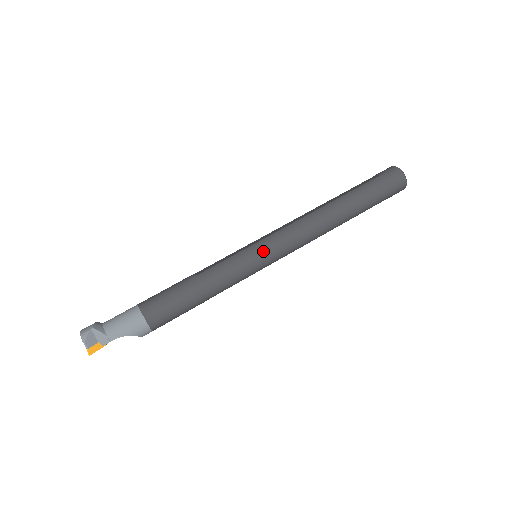
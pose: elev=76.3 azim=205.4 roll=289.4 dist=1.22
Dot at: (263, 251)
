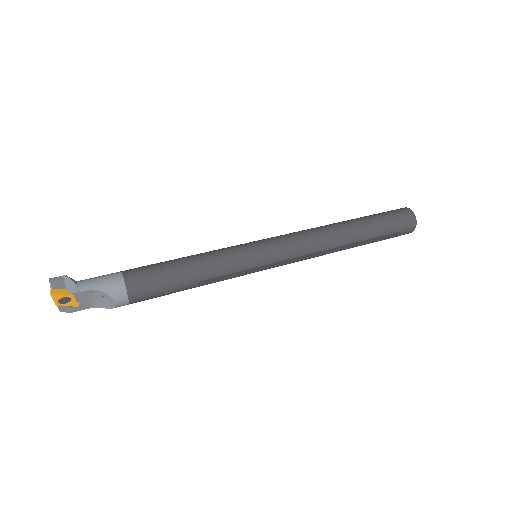
Dot at: (263, 244)
